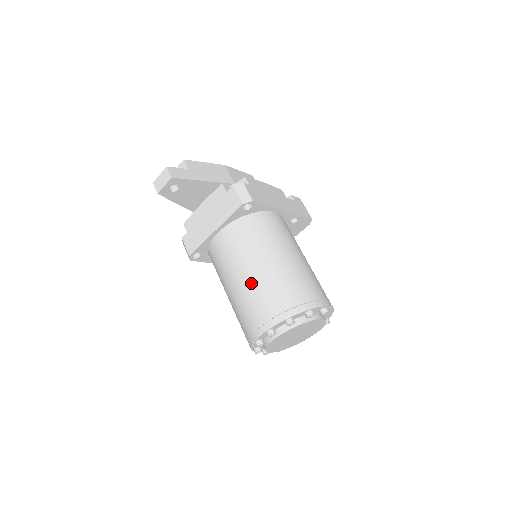
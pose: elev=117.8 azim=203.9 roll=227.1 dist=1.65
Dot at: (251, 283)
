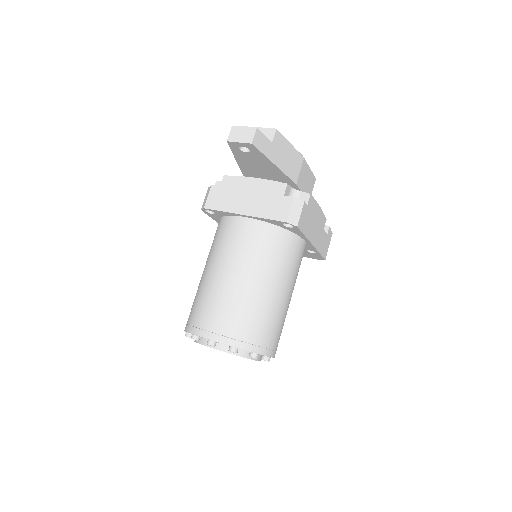
Dot at: (233, 290)
